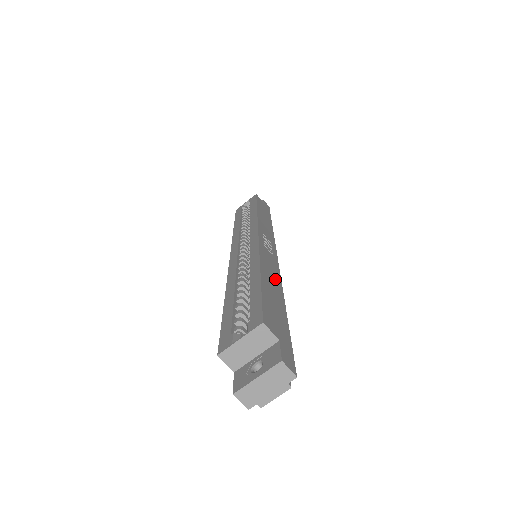
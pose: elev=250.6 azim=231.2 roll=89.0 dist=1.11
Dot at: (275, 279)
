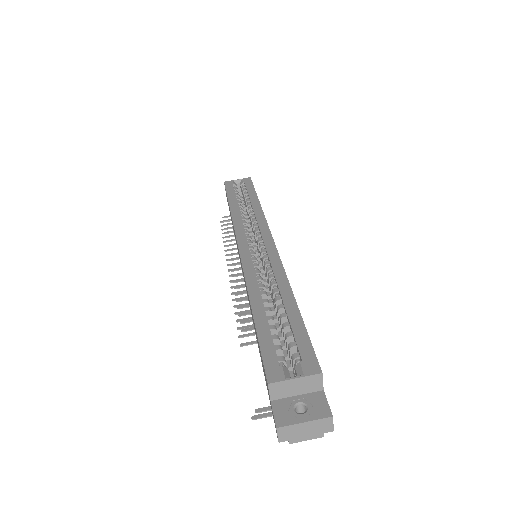
Dot at: occluded
